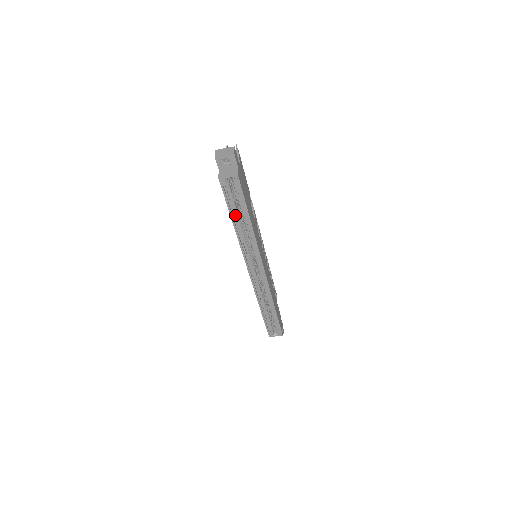
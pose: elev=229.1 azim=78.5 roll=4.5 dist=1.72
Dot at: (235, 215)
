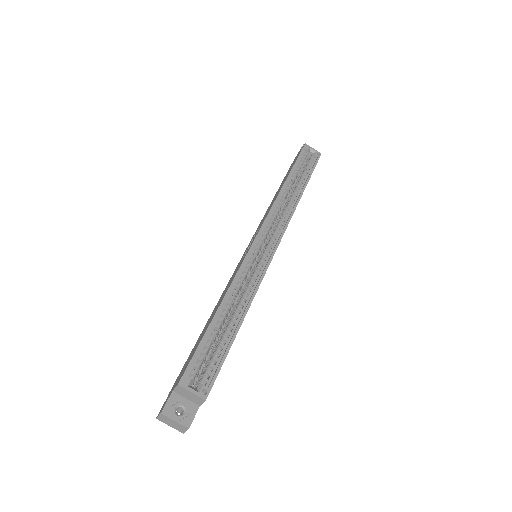
Dot at: (291, 178)
